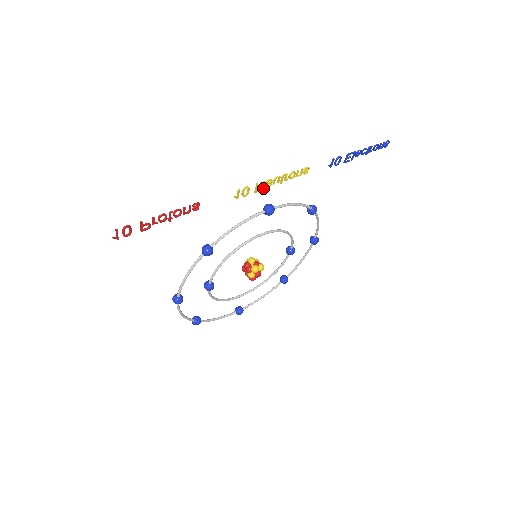
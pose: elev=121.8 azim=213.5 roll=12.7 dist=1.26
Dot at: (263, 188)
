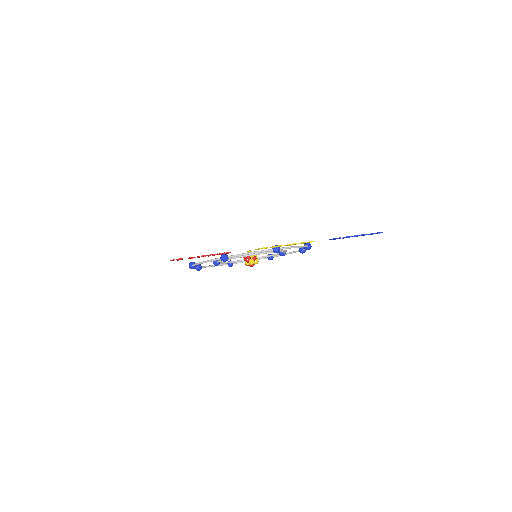
Dot at: occluded
